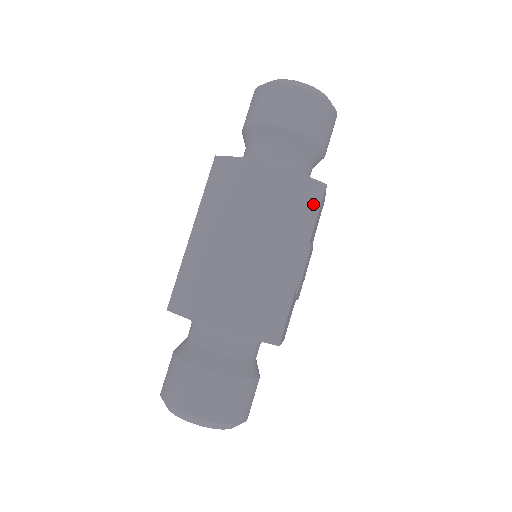
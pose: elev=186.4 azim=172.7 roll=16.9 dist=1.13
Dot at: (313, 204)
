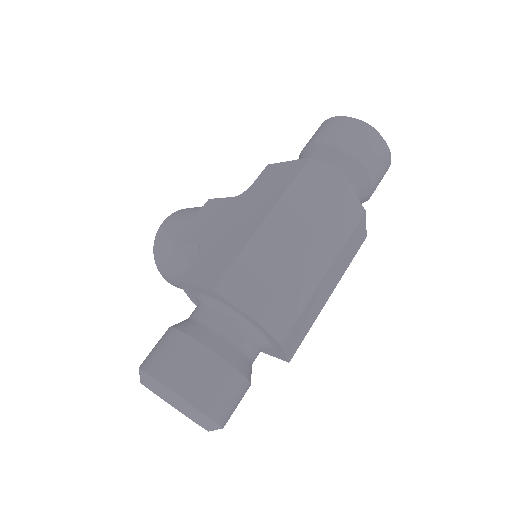
Dot at: (356, 249)
